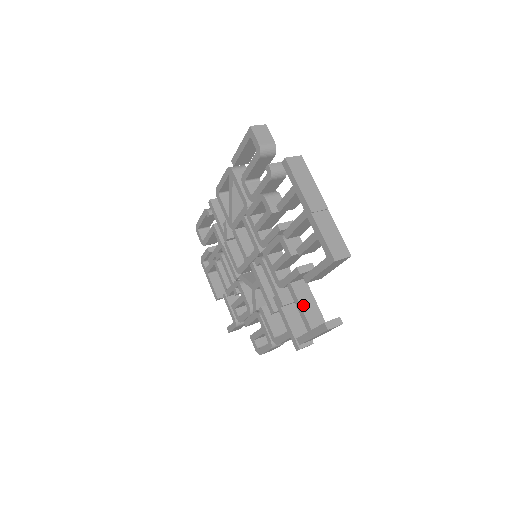
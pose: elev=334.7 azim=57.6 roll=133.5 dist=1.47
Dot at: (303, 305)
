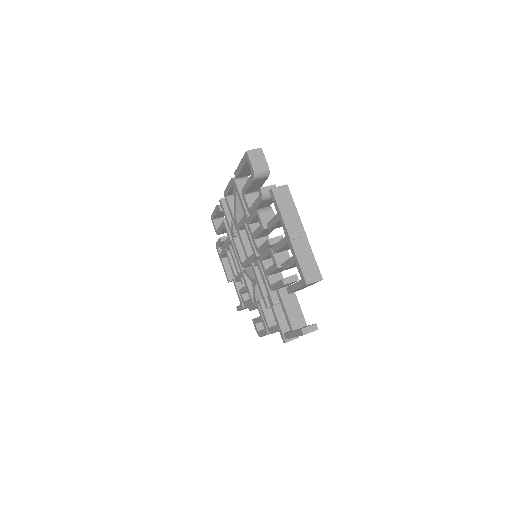
Dot at: (288, 309)
